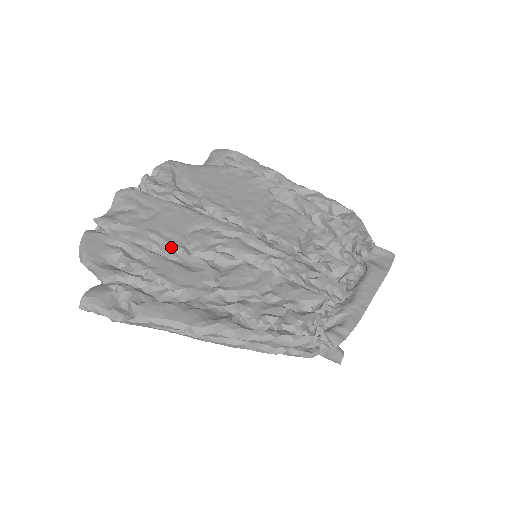
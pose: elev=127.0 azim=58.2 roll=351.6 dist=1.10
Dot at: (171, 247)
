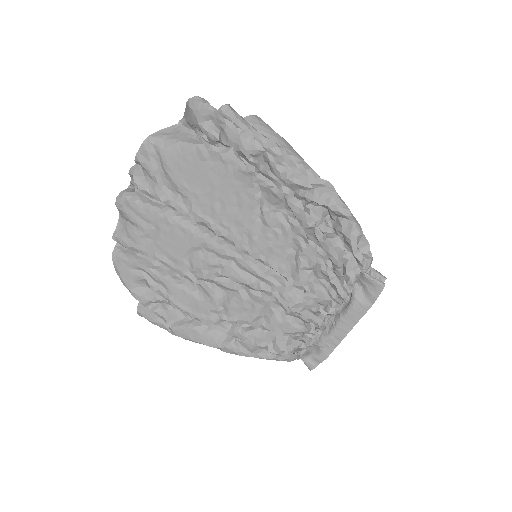
Dot at: (179, 273)
